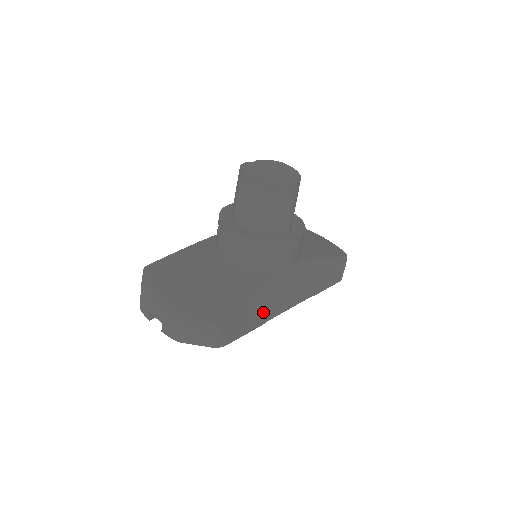
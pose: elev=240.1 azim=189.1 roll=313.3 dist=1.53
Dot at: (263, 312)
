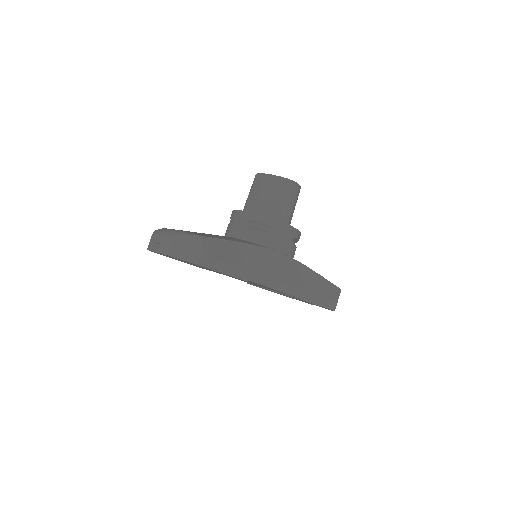
Dot at: (247, 267)
